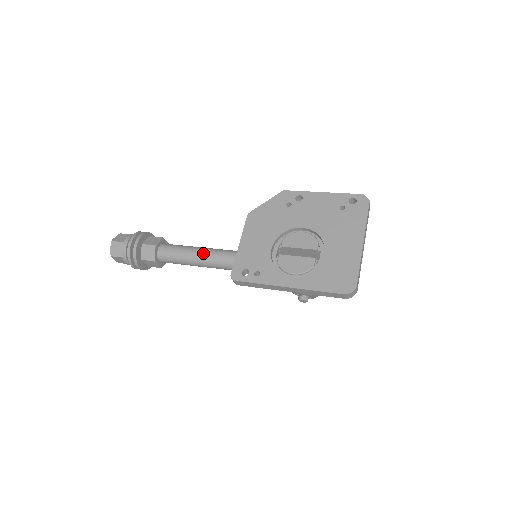
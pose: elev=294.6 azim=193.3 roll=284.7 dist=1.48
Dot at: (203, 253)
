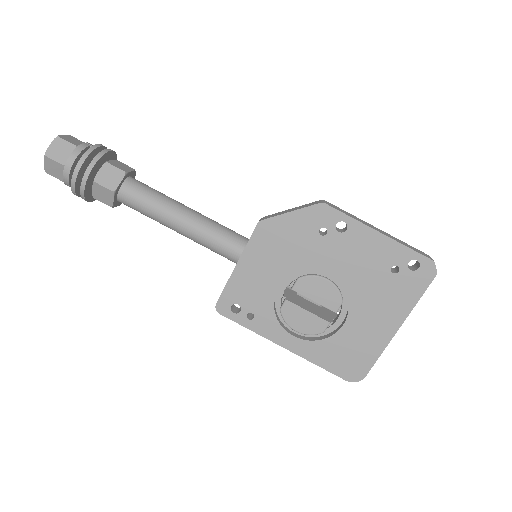
Dot at: (184, 226)
